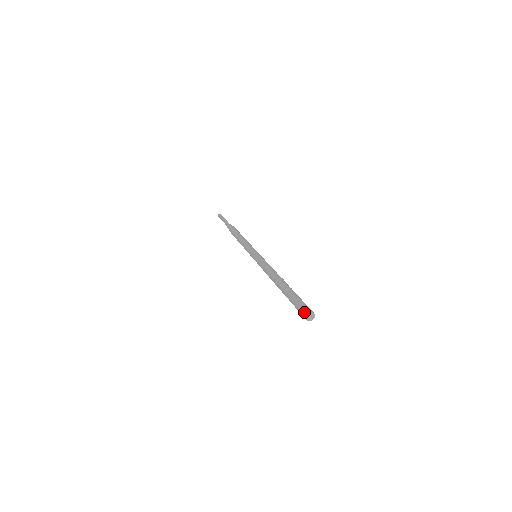
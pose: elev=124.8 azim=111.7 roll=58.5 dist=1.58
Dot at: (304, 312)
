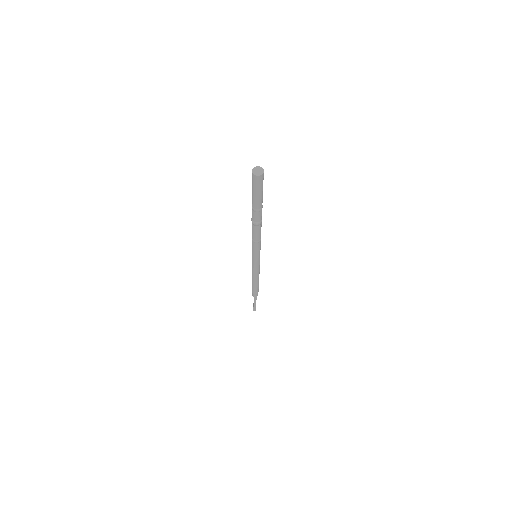
Dot at: (253, 171)
